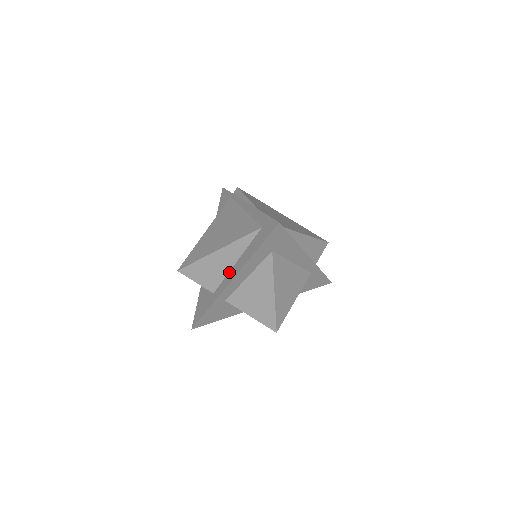
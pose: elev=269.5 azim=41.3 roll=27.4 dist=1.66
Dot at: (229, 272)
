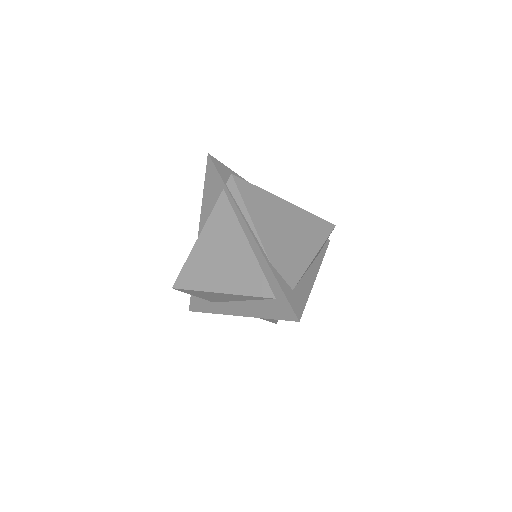
Dot at: (232, 302)
